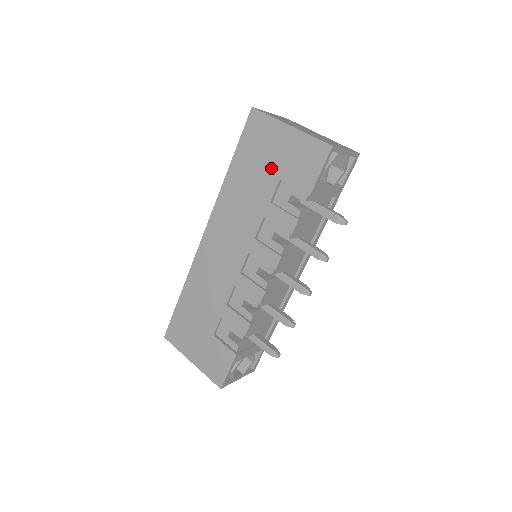
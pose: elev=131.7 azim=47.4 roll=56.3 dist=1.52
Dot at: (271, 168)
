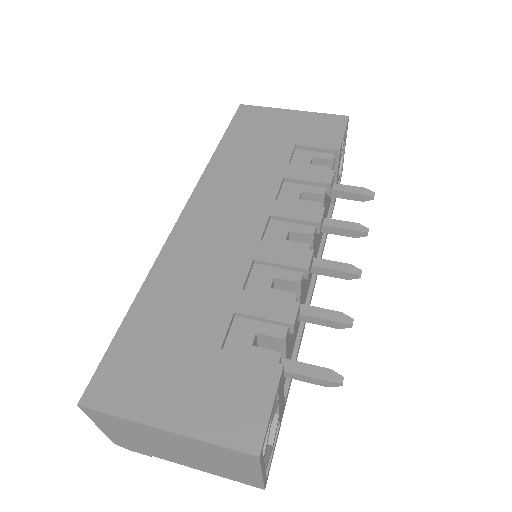
Dot at: (280, 139)
